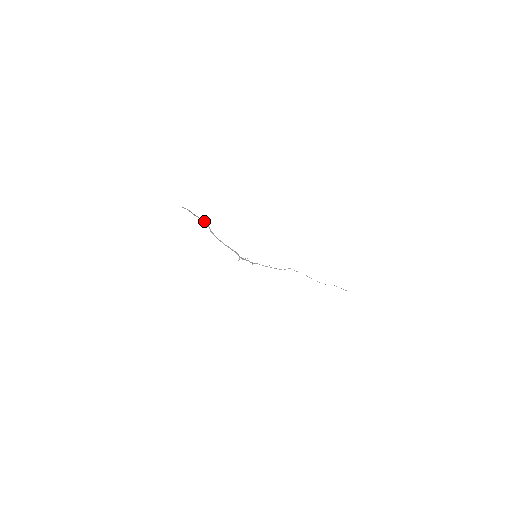
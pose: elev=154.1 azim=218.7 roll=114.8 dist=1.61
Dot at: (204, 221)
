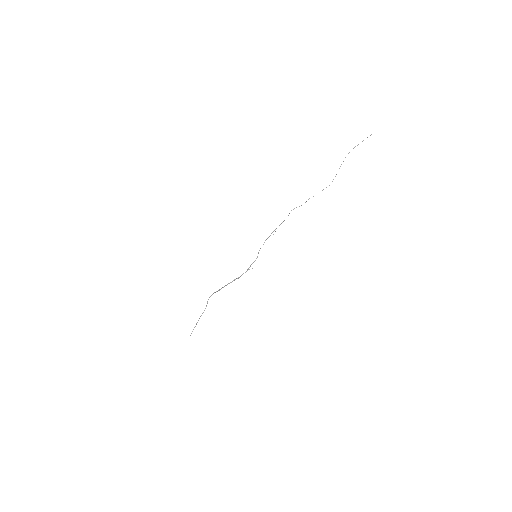
Dot at: occluded
